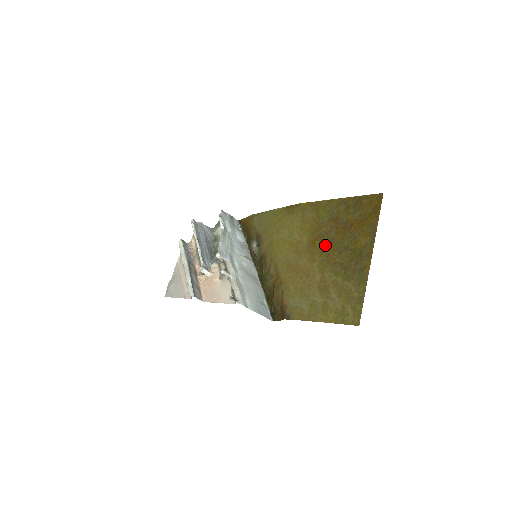
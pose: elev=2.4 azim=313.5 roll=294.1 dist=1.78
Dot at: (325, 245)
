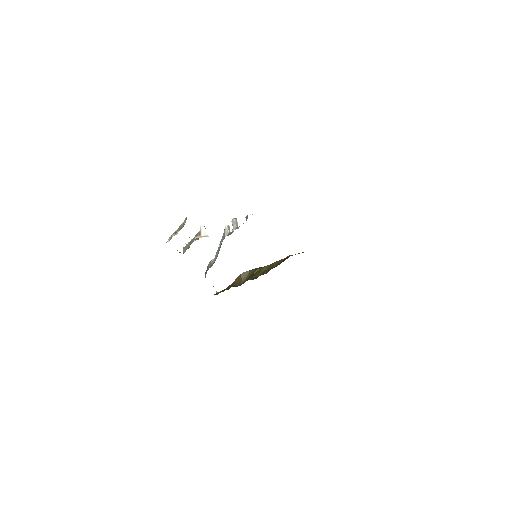
Dot at: occluded
